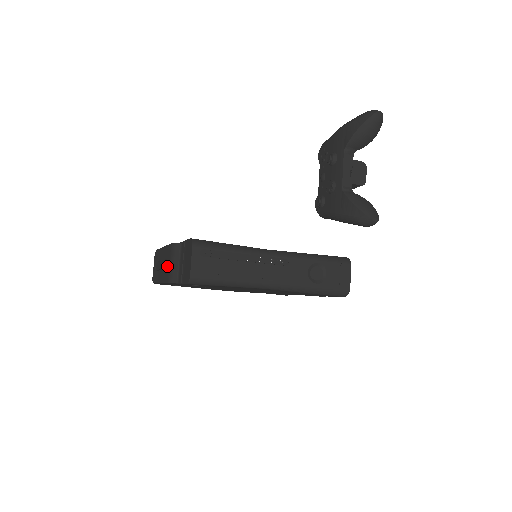
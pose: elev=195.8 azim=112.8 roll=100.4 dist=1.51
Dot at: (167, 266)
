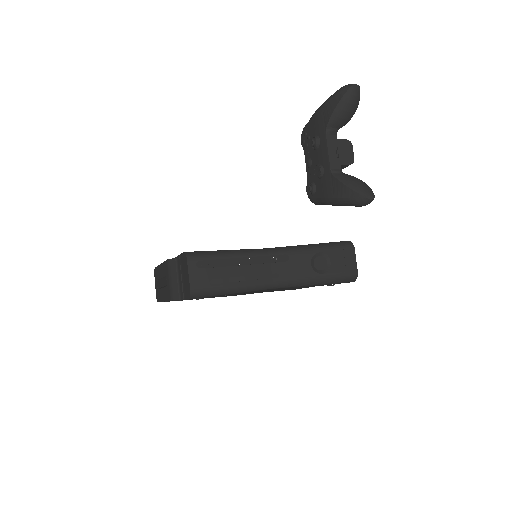
Dot at: (167, 283)
